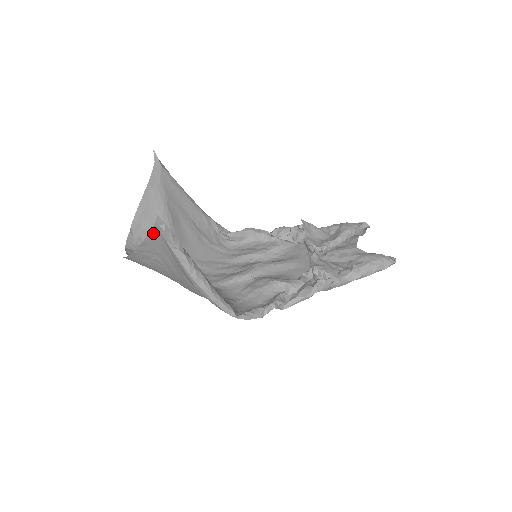
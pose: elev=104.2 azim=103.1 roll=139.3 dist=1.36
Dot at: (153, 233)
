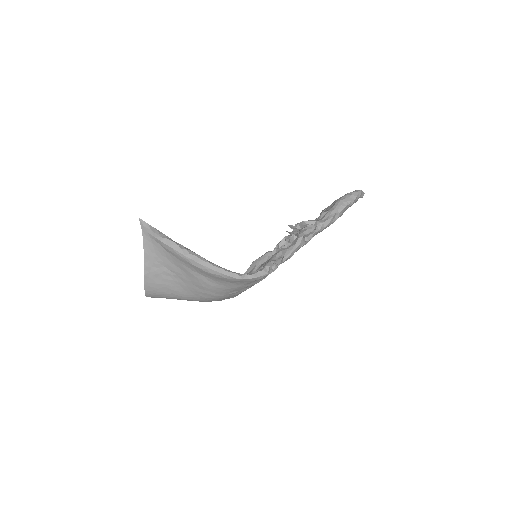
Dot at: (145, 240)
